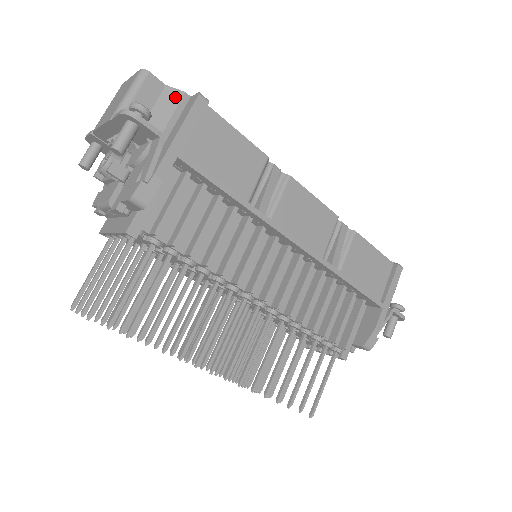
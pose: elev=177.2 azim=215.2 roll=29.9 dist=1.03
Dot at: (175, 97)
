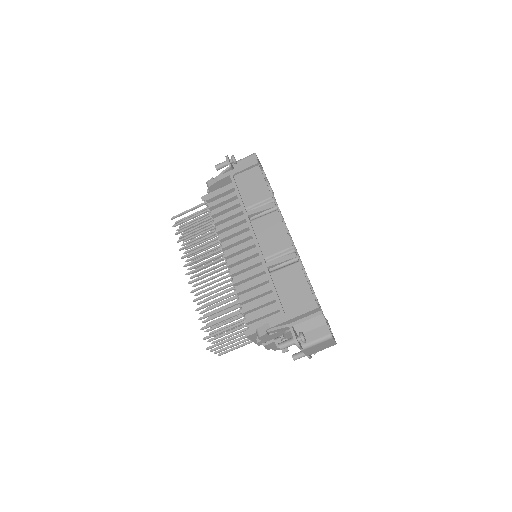
Dot at: occluded
